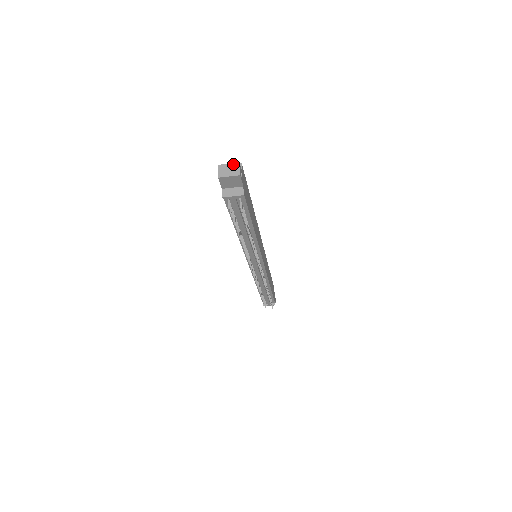
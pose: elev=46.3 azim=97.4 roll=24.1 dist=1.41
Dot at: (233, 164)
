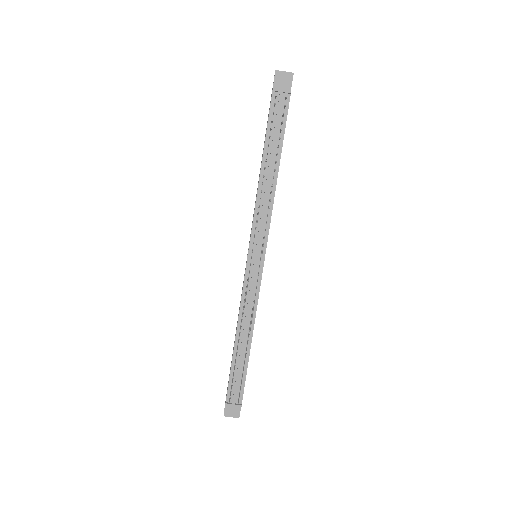
Dot at: occluded
